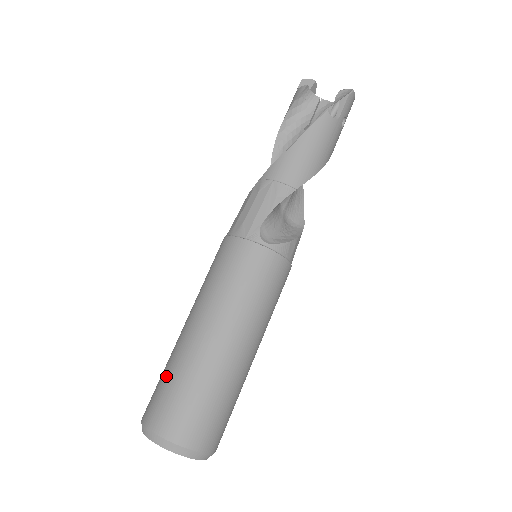
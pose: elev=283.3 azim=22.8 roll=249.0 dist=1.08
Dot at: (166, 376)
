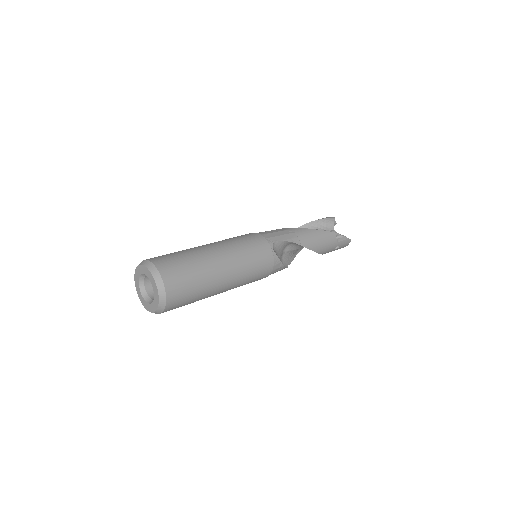
Dot at: (178, 252)
